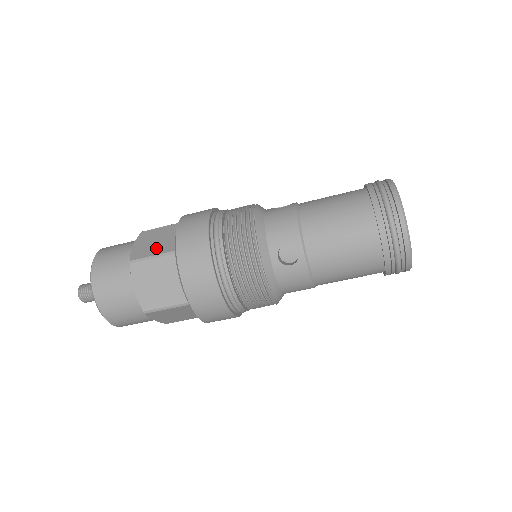
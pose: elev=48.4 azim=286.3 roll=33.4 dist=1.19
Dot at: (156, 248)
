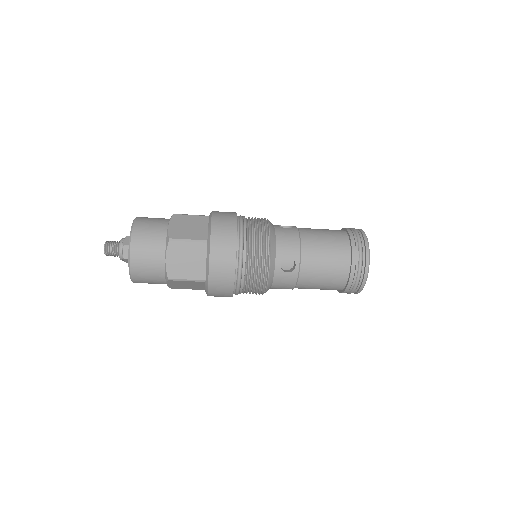
Dot at: (190, 233)
